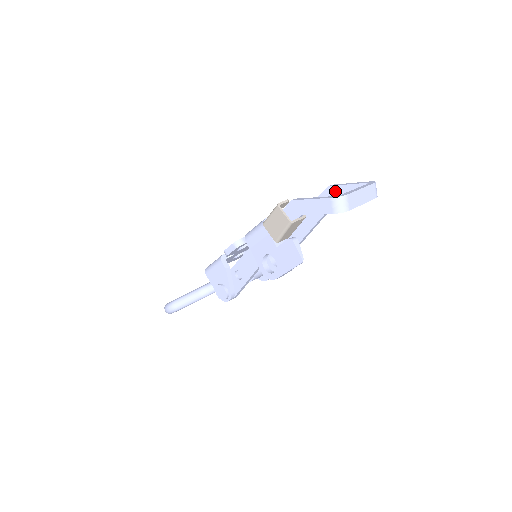
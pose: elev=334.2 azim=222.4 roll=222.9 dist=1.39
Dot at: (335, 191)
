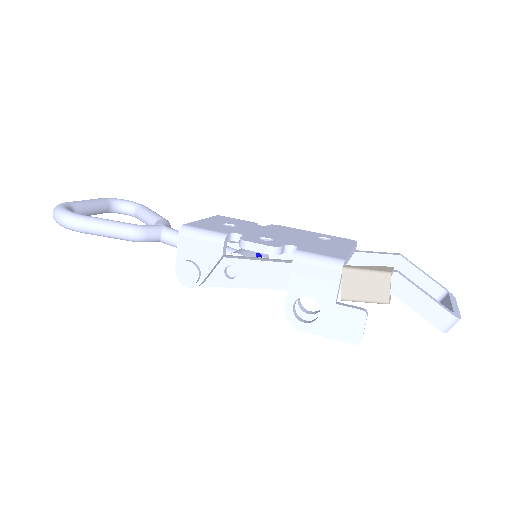
Dot at: (403, 266)
